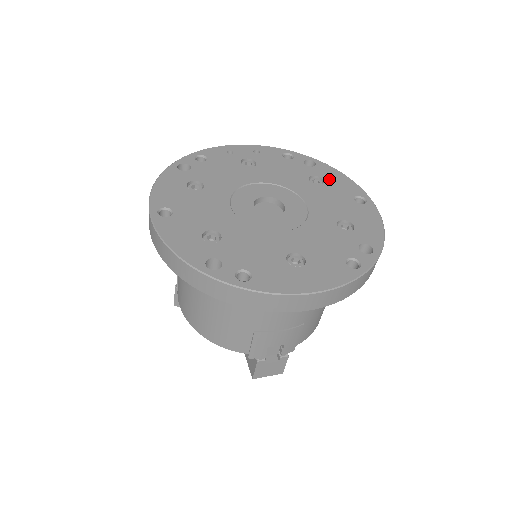
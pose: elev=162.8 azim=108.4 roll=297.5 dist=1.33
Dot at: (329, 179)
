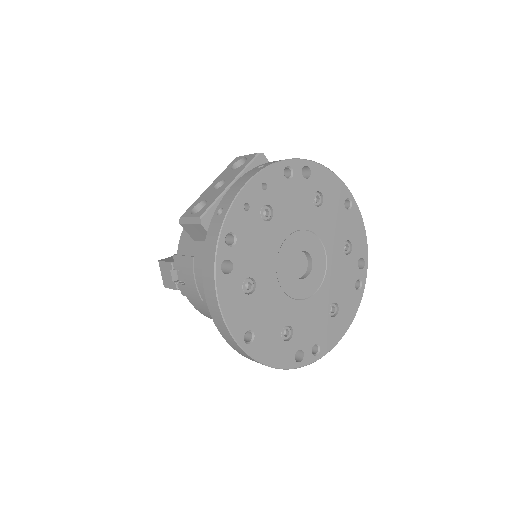
Dot at: (325, 189)
